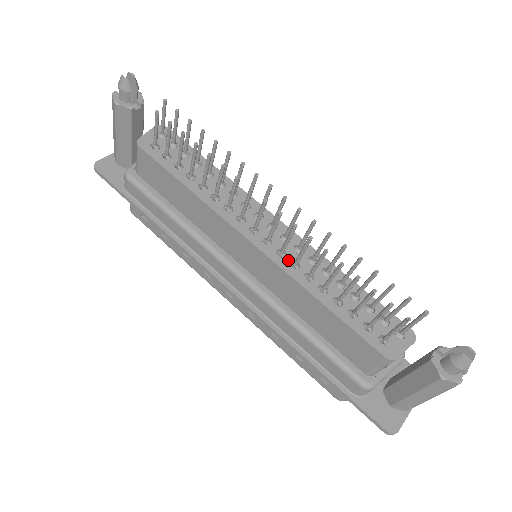
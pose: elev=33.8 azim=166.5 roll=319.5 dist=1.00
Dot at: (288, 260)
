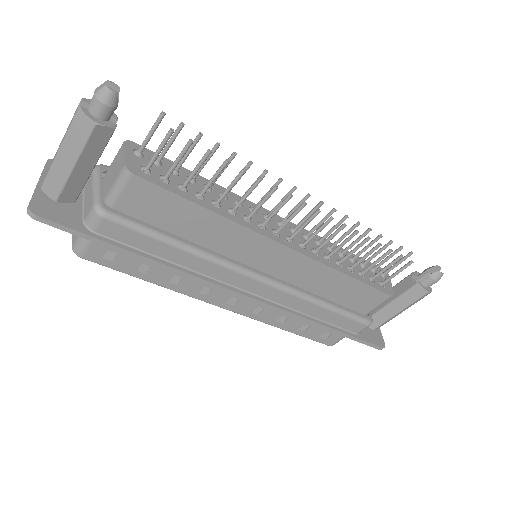
Dot at: (310, 249)
